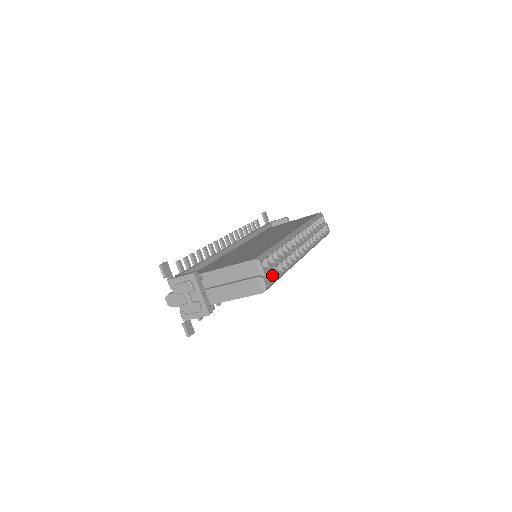
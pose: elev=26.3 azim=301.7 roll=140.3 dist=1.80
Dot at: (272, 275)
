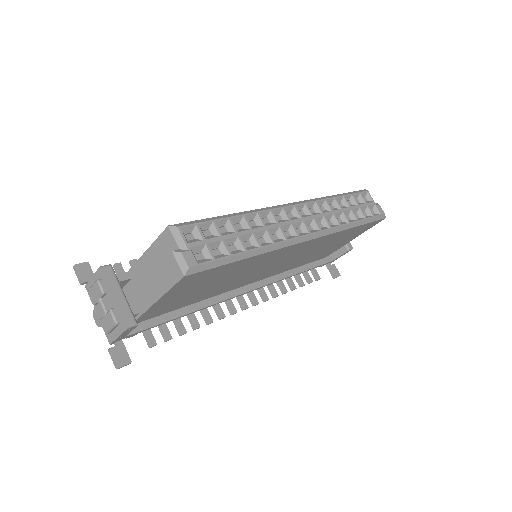
Dot at: (210, 251)
